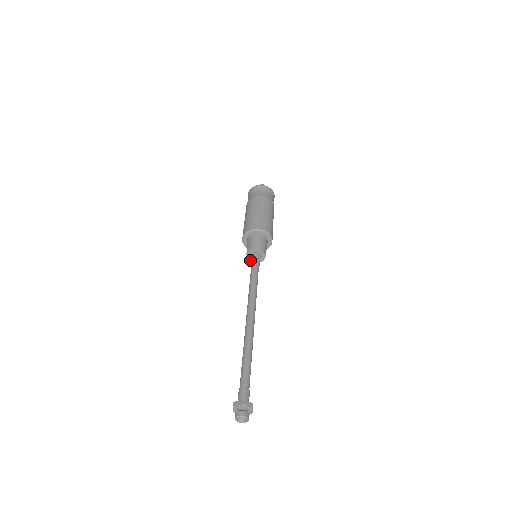
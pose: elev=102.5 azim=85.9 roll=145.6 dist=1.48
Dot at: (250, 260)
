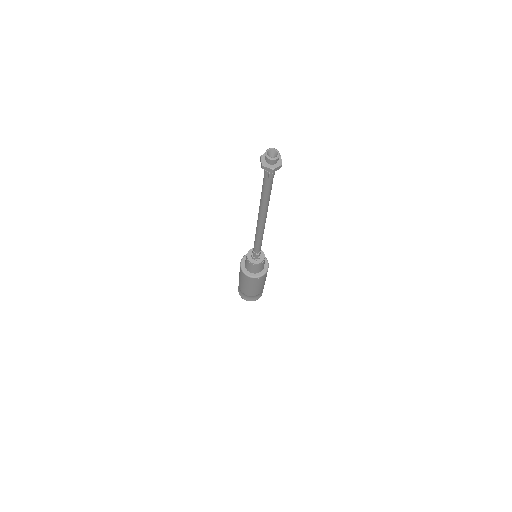
Dot at: (251, 261)
